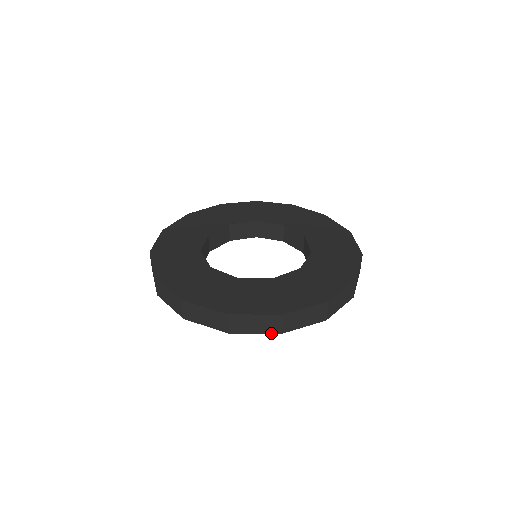
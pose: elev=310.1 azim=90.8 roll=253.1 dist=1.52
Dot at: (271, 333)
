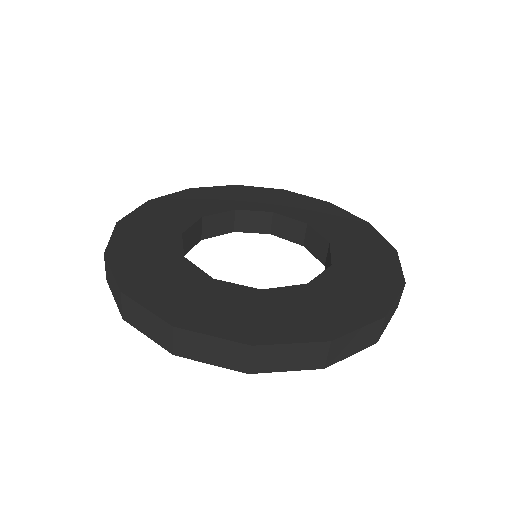
Dot at: (234, 369)
